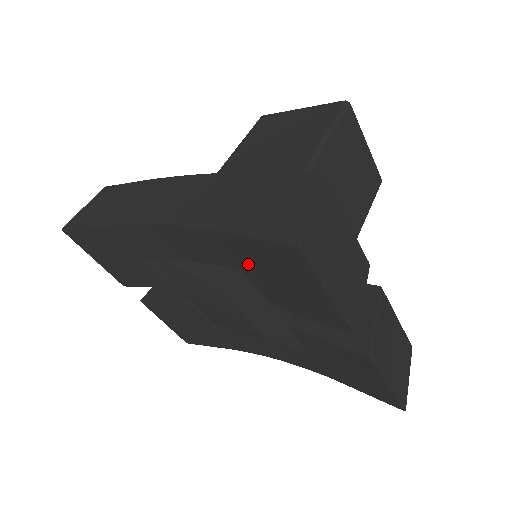
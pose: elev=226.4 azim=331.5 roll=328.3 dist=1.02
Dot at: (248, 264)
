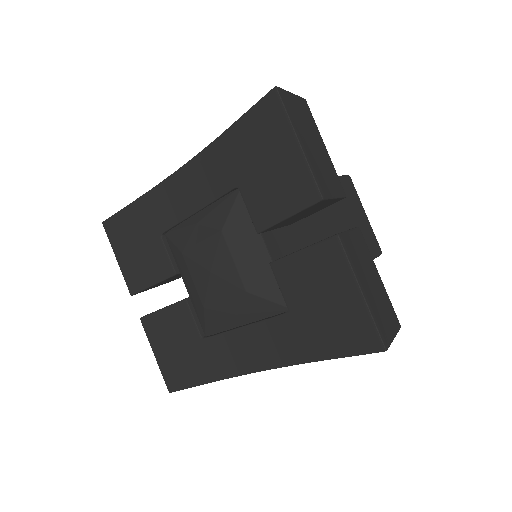
Dot at: (241, 166)
